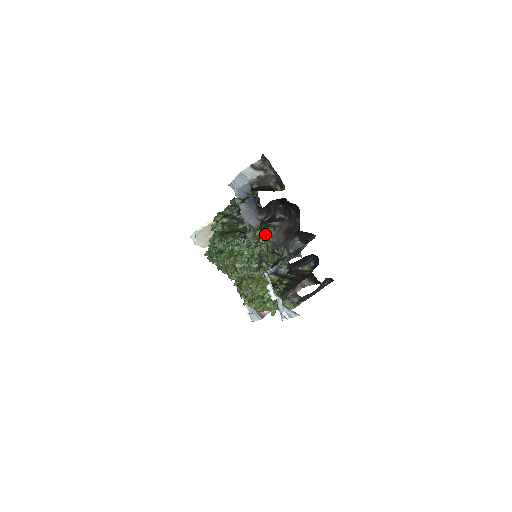
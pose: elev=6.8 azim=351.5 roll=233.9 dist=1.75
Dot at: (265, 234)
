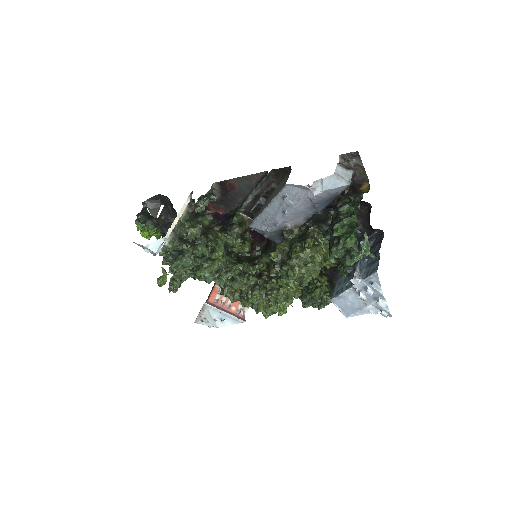
Dot at: occluded
